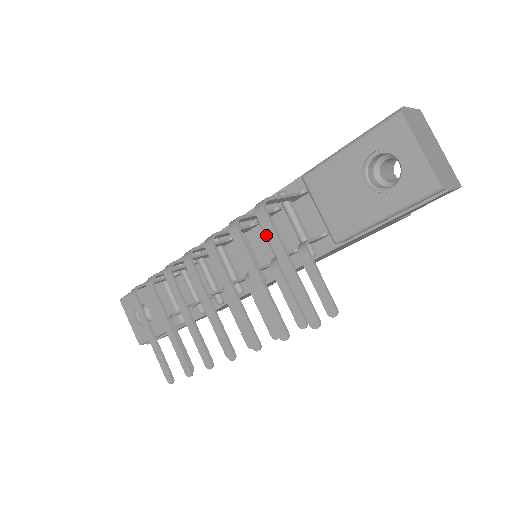
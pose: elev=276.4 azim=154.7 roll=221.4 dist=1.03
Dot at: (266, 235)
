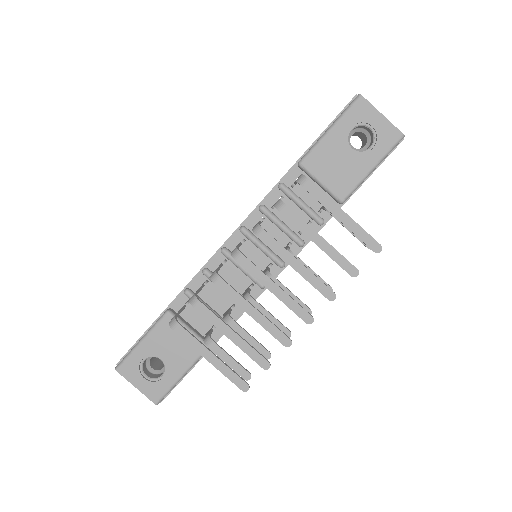
Dot at: (316, 199)
